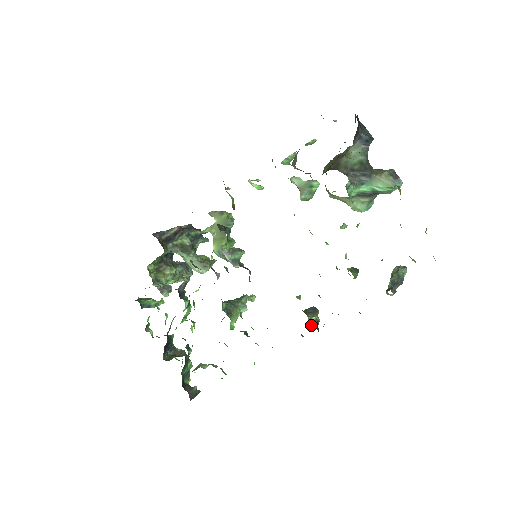
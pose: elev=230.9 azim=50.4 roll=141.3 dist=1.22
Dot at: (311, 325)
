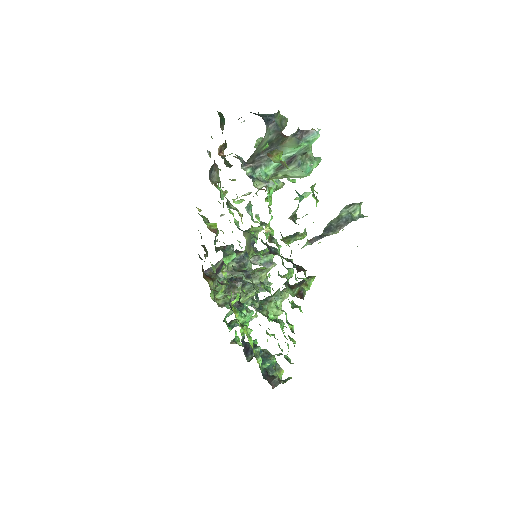
Dot at: (293, 296)
